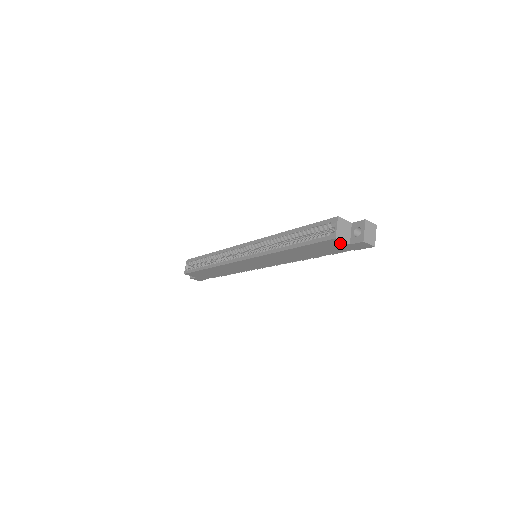
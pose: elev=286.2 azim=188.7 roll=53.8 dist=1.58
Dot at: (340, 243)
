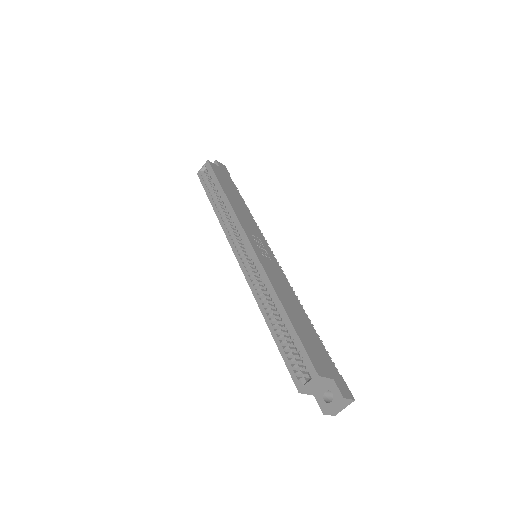
Dot at: occluded
